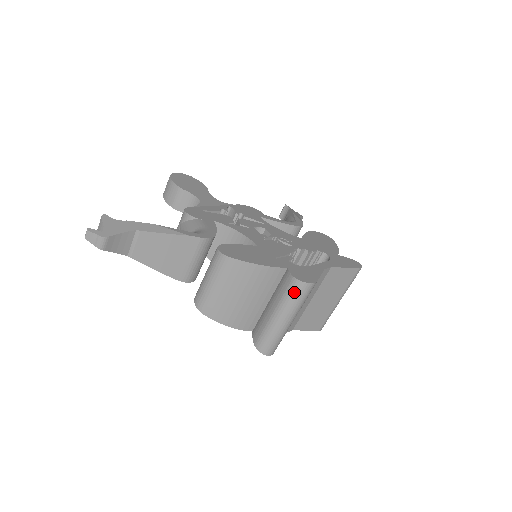
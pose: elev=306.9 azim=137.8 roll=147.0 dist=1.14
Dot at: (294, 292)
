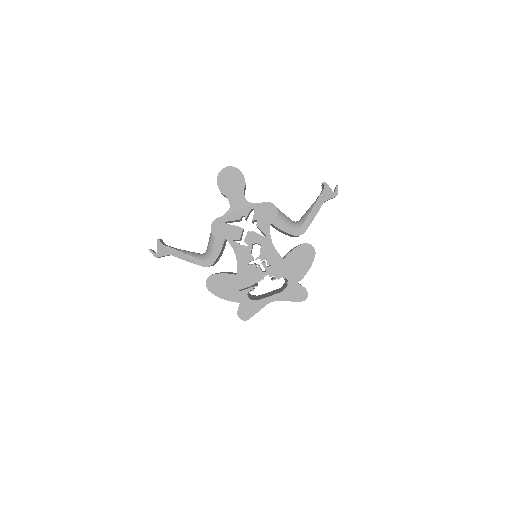
Dot at: occluded
